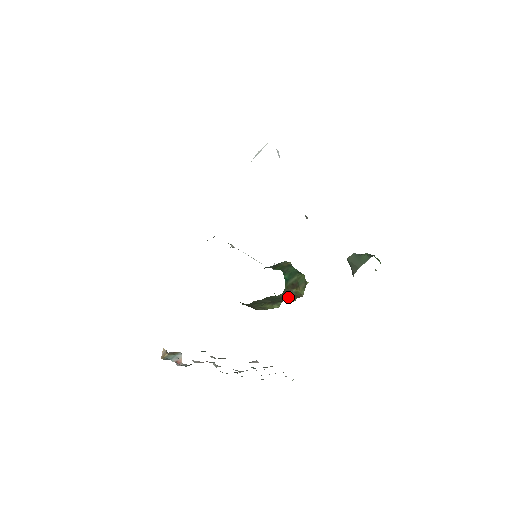
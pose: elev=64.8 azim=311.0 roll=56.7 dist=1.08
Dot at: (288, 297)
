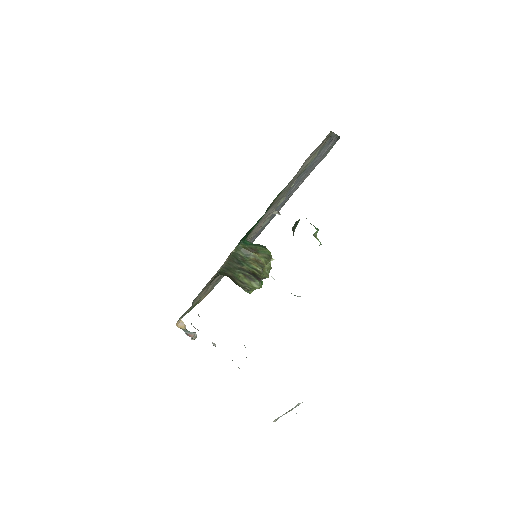
Dot at: (247, 258)
